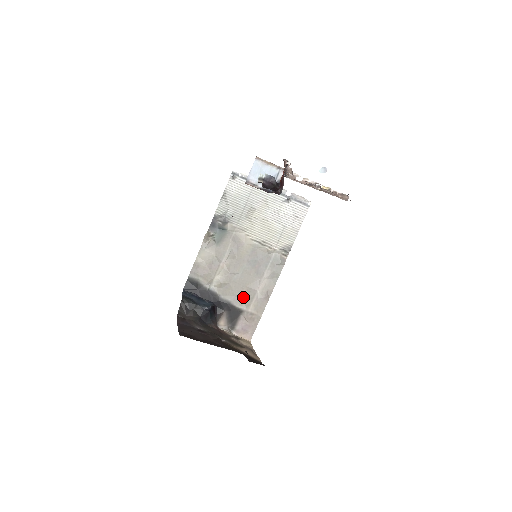
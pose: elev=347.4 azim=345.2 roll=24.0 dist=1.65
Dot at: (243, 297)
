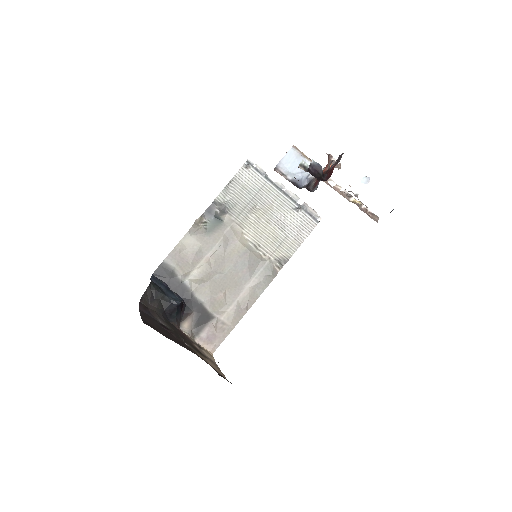
Dot at: (219, 301)
